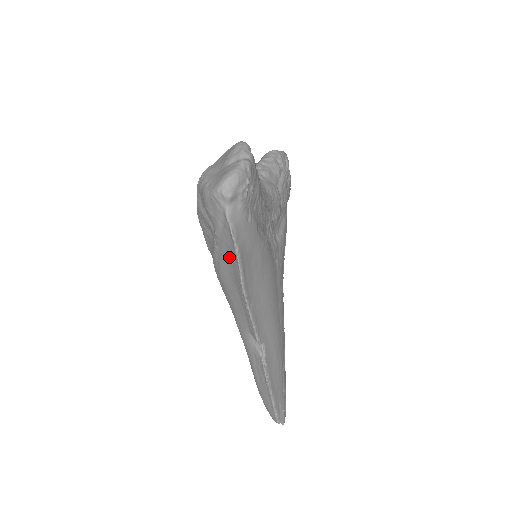
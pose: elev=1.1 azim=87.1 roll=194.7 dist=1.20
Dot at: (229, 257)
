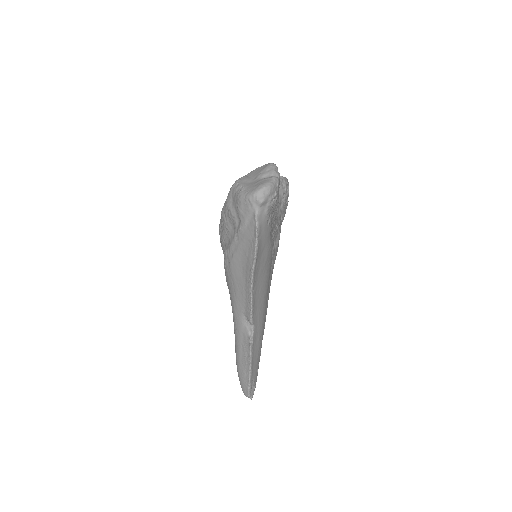
Dot at: (246, 249)
